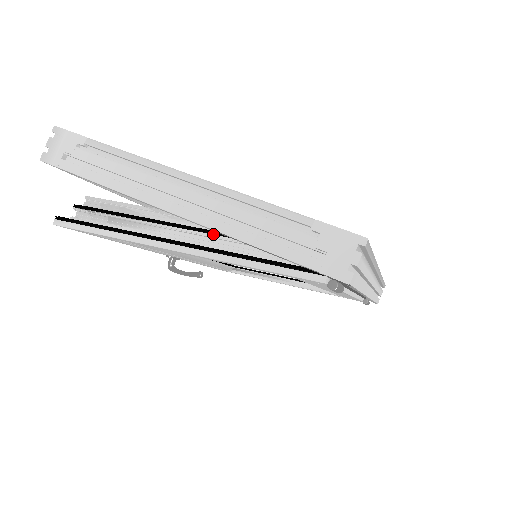
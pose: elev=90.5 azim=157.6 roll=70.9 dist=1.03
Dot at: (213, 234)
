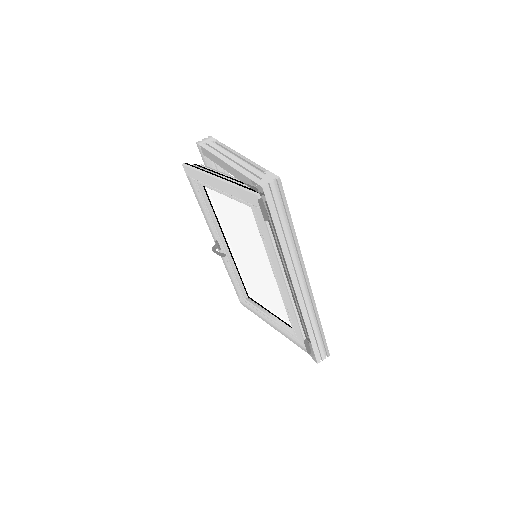
Dot at: (234, 180)
